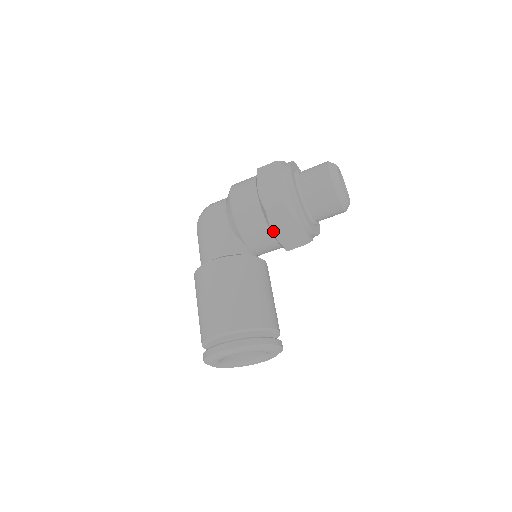
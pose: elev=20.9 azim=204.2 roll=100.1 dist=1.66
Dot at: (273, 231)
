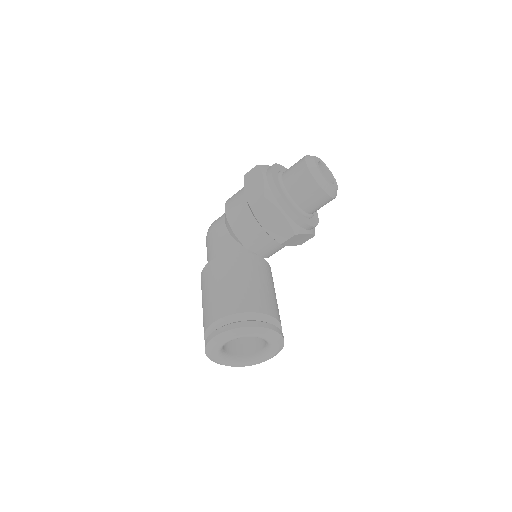
Dot at: (262, 225)
